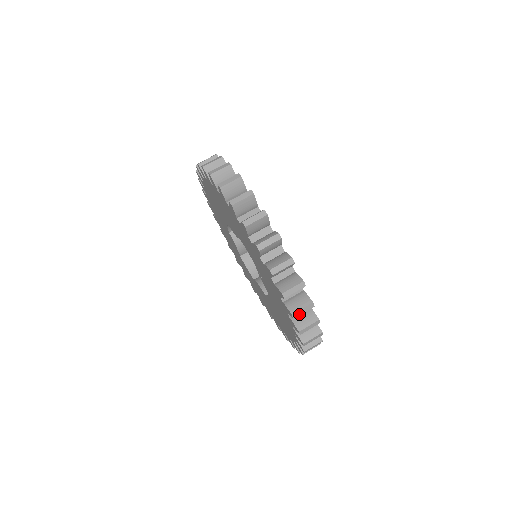
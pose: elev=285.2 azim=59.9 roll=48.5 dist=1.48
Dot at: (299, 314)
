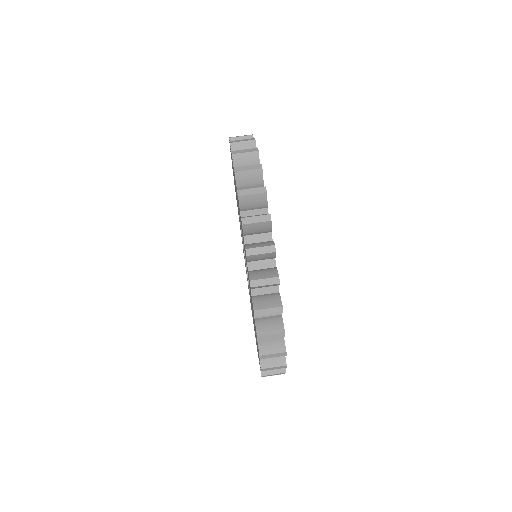
Dot at: (246, 194)
